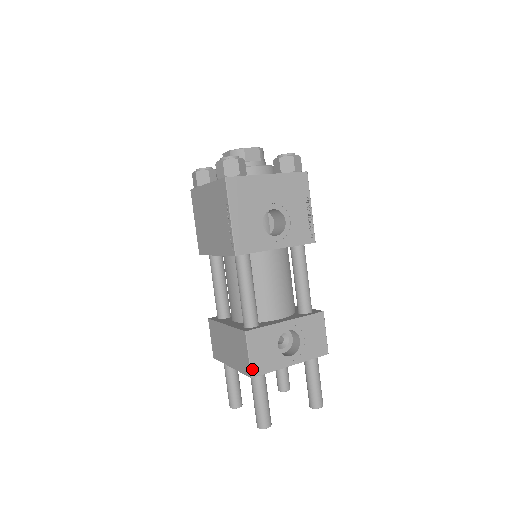
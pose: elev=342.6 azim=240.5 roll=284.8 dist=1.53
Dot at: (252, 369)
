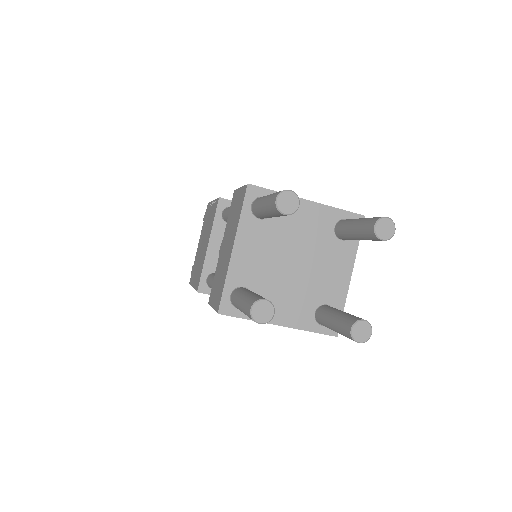
Dot at: occluded
